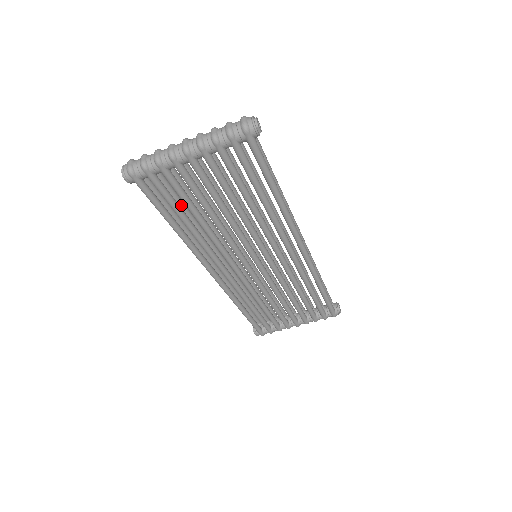
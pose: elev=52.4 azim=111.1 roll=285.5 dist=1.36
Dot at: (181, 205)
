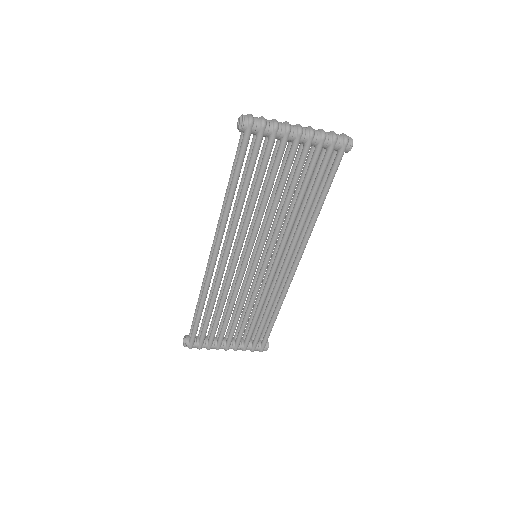
Dot at: occluded
